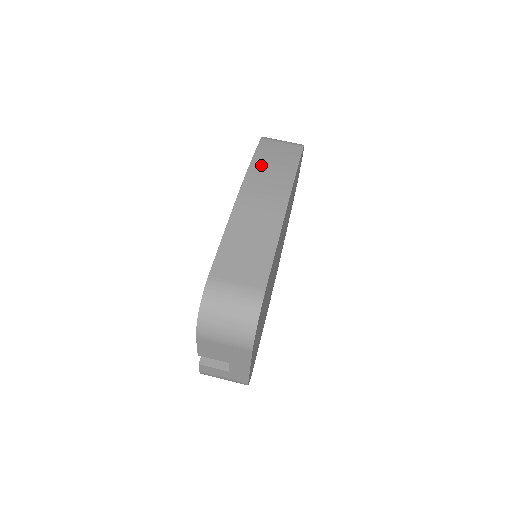
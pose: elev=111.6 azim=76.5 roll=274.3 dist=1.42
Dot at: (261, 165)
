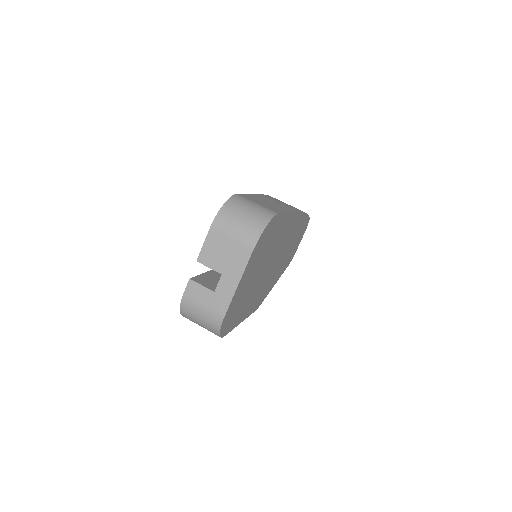
Dot at: occluded
